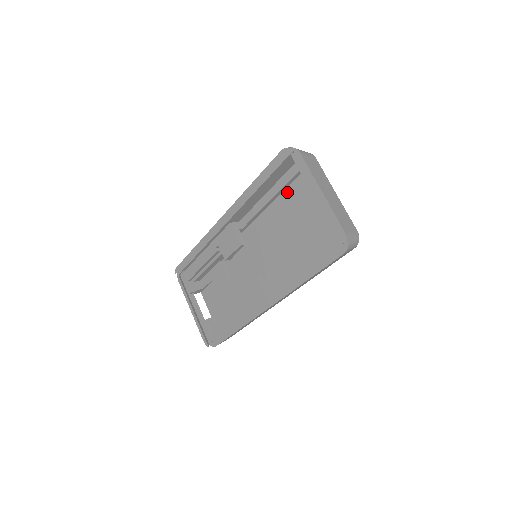
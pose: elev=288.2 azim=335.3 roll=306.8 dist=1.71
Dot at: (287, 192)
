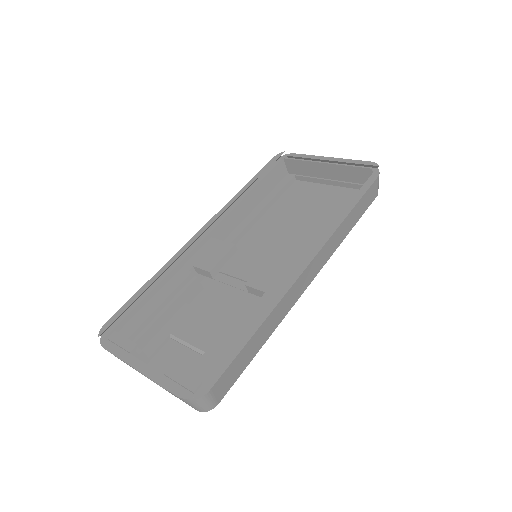
Dot at: (277, 204)
